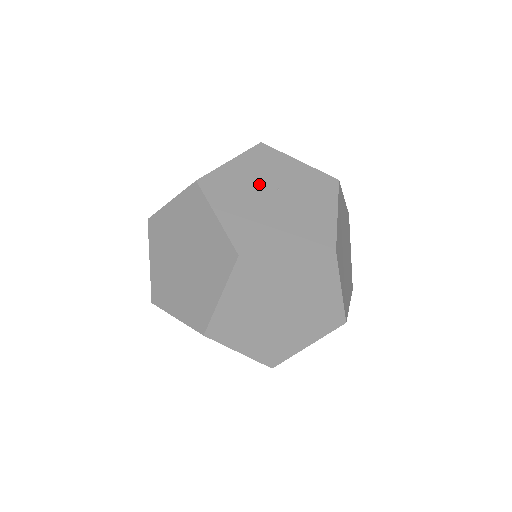
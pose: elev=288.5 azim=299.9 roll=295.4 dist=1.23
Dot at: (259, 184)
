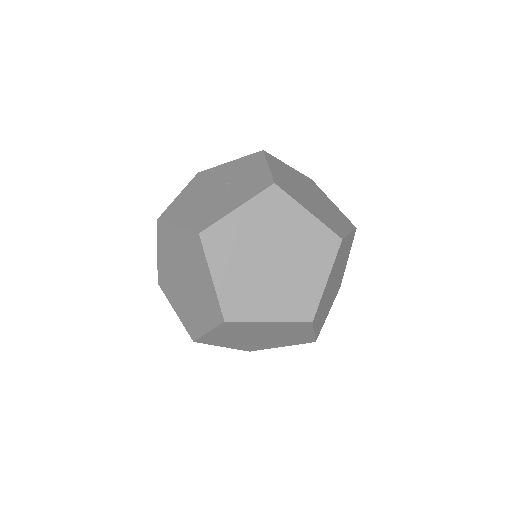
Dot at: (223, 179)
